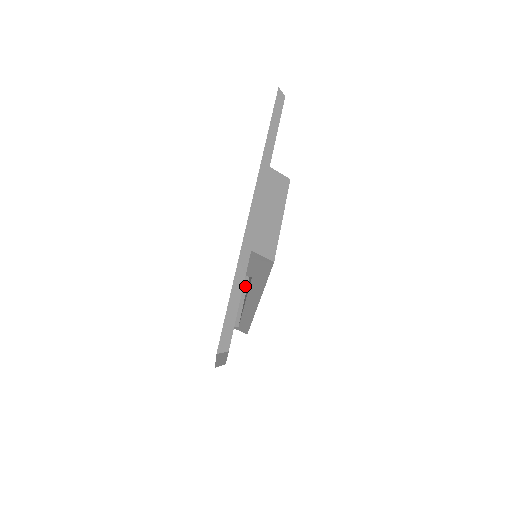
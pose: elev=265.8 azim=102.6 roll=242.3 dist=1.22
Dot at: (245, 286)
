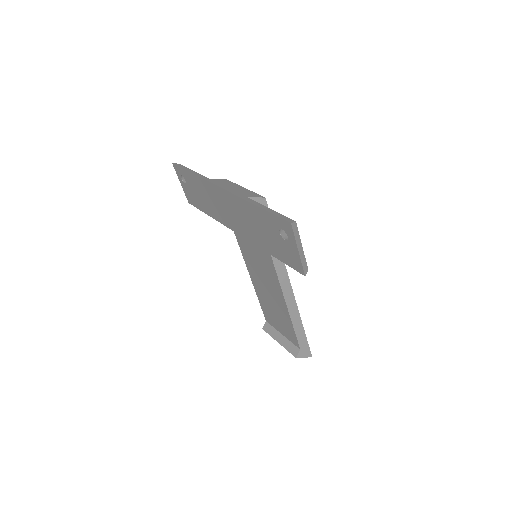
Dot at: (274, 331)
